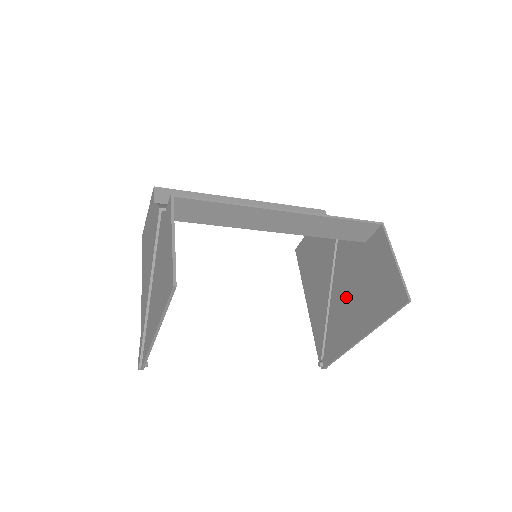
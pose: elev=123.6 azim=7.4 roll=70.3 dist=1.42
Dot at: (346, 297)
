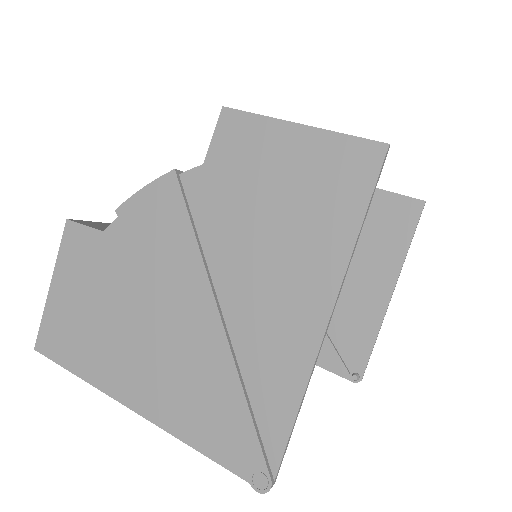
Dot at: occluded
